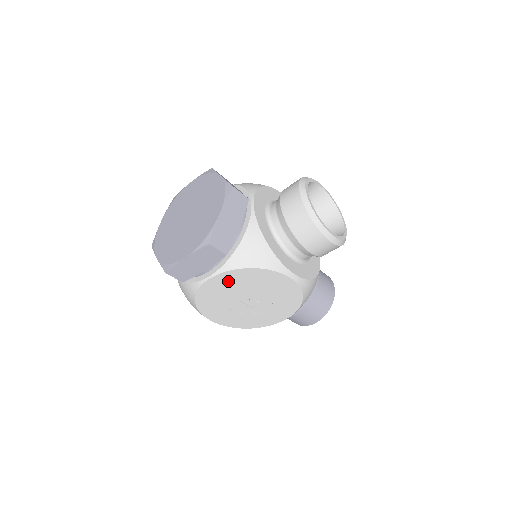
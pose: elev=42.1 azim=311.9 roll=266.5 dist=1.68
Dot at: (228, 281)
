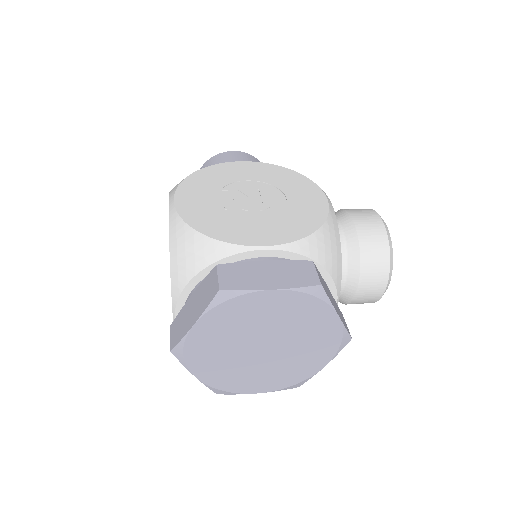
Dot at: occluded
